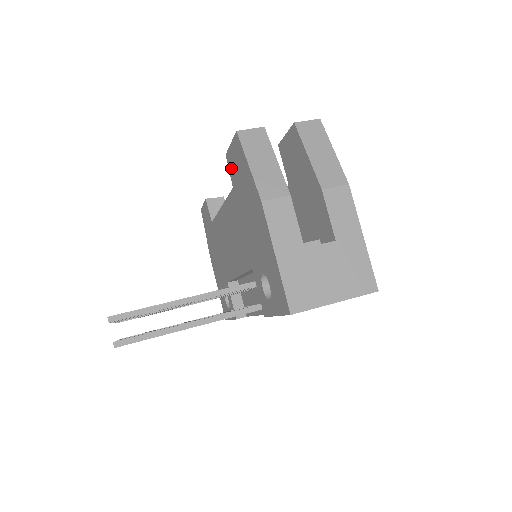
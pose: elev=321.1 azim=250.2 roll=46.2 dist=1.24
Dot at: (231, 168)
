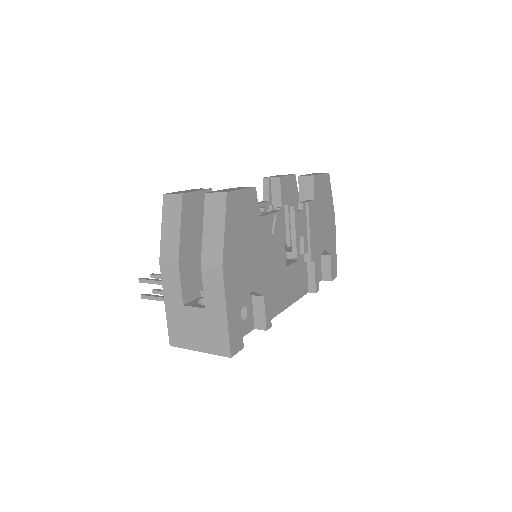
Dot at: occluded
